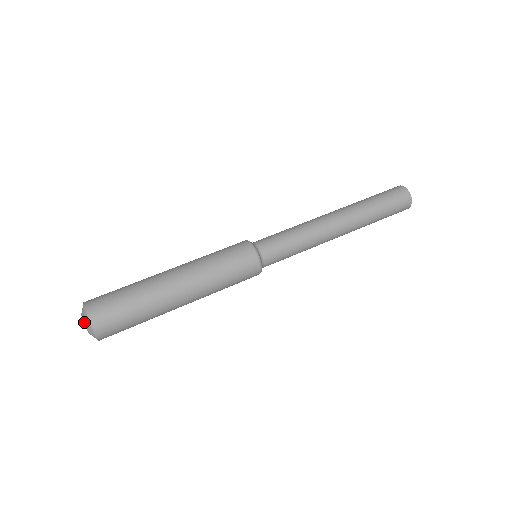
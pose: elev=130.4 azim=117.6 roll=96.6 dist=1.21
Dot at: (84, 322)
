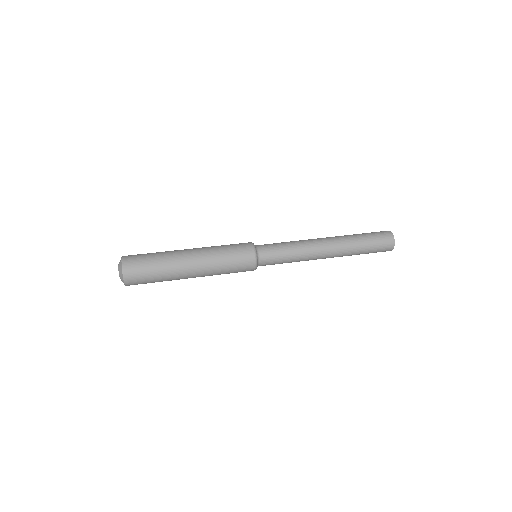
Dot at: (118, 266)
